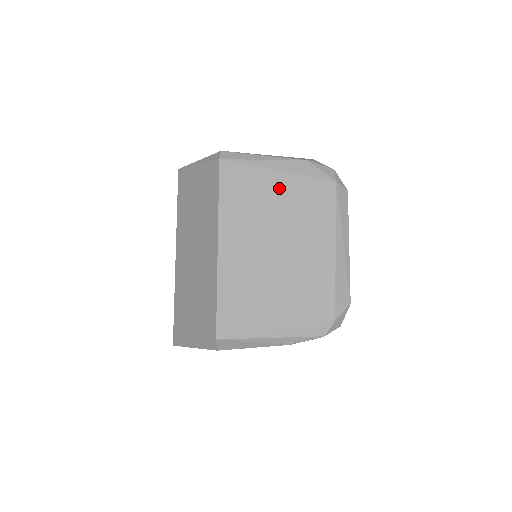
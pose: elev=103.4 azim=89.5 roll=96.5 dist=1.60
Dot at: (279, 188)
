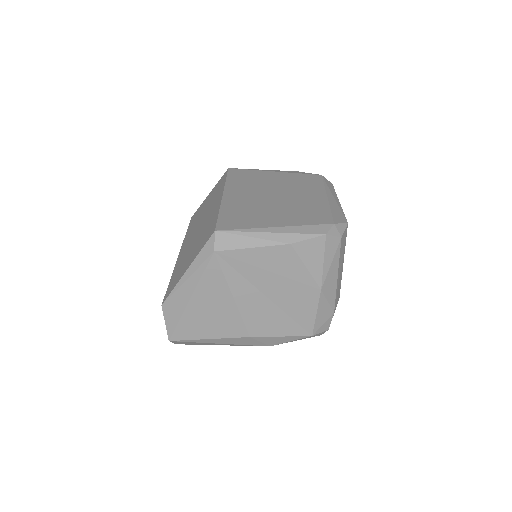
Dot at: (276, 176)
